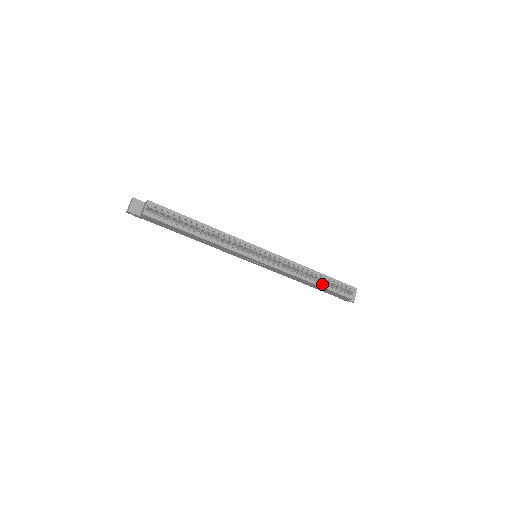
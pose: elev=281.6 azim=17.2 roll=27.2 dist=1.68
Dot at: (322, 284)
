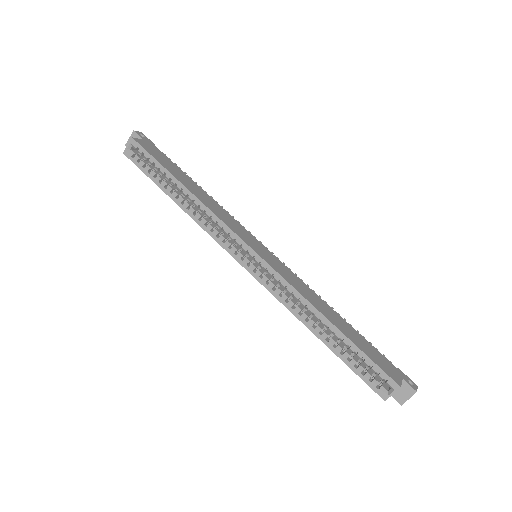
Dot at: (337, 345)
